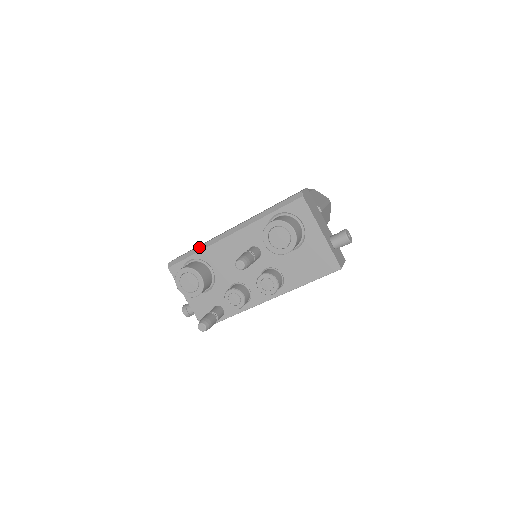
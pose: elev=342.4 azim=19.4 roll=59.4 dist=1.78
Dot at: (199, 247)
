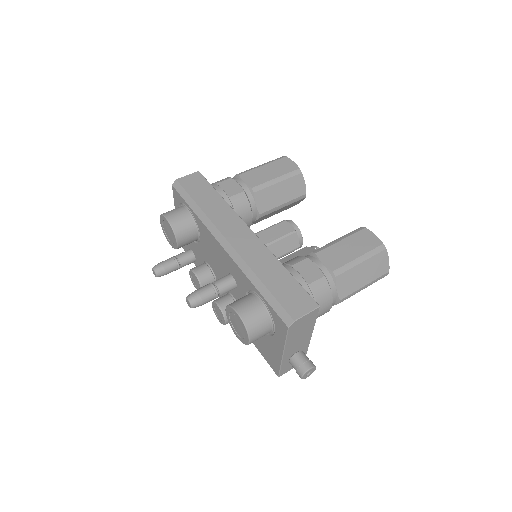
Dot at: (200, 211)
